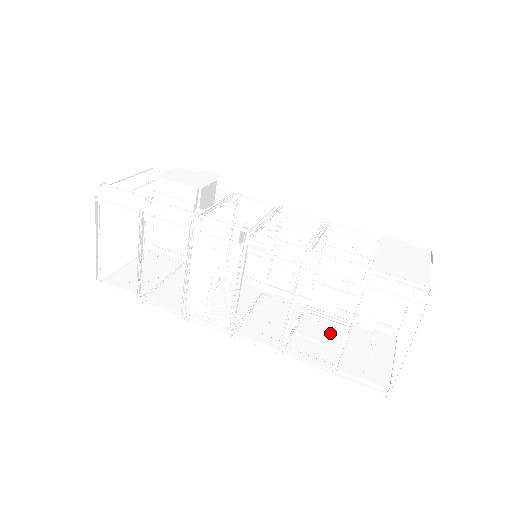
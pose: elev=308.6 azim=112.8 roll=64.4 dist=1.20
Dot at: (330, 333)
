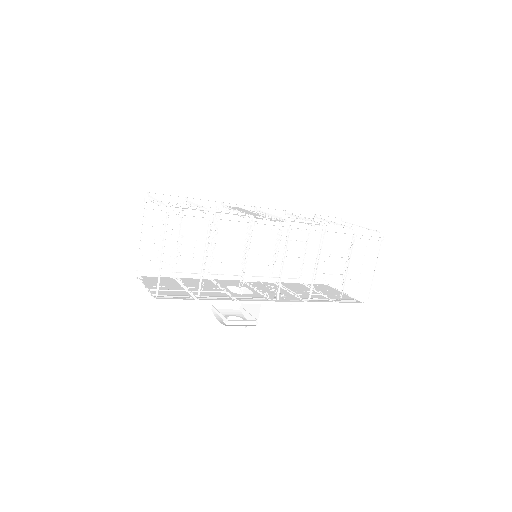
Dot at: occluded
